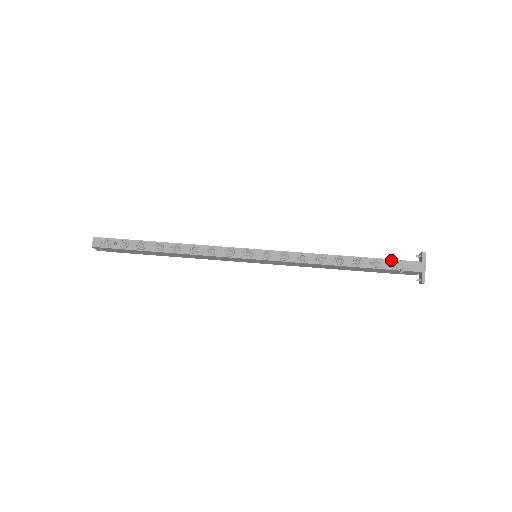
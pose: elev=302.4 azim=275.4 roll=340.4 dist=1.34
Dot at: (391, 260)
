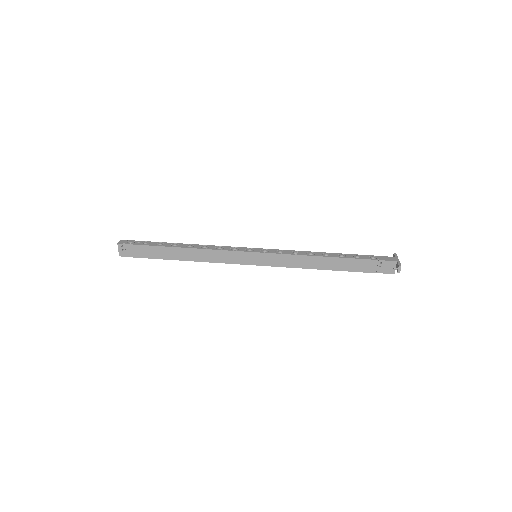
Dot at: (369, 255)
